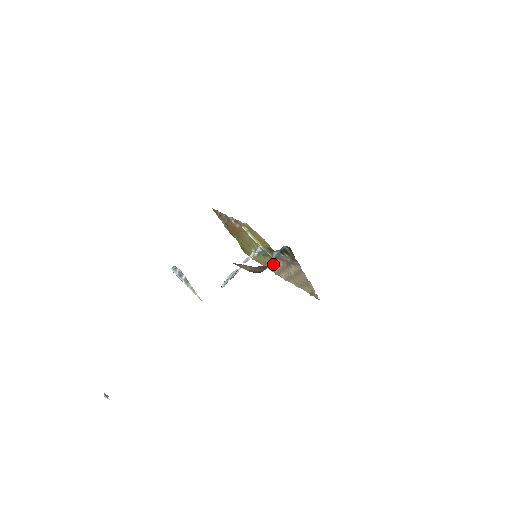
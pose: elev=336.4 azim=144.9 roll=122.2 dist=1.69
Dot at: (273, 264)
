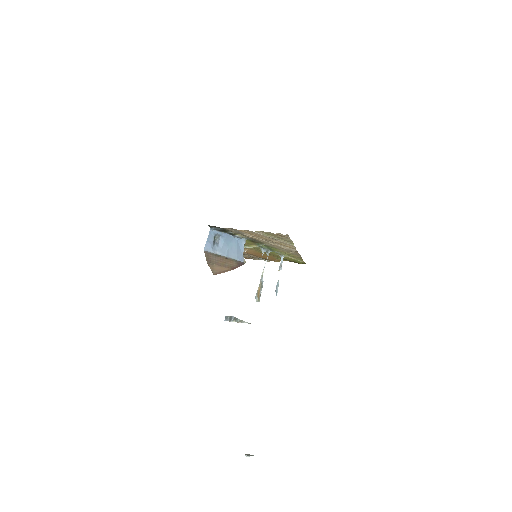
Dot at: (278, 249)
